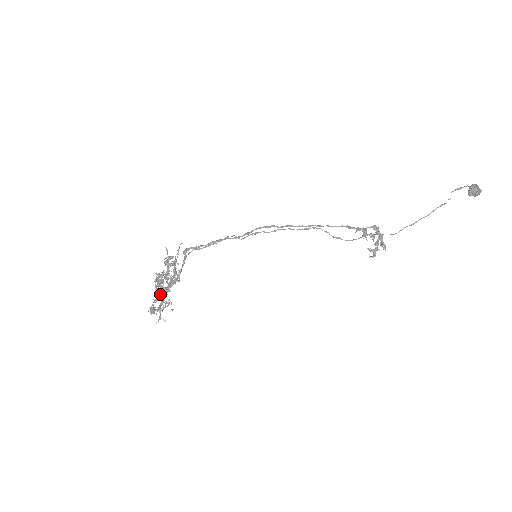
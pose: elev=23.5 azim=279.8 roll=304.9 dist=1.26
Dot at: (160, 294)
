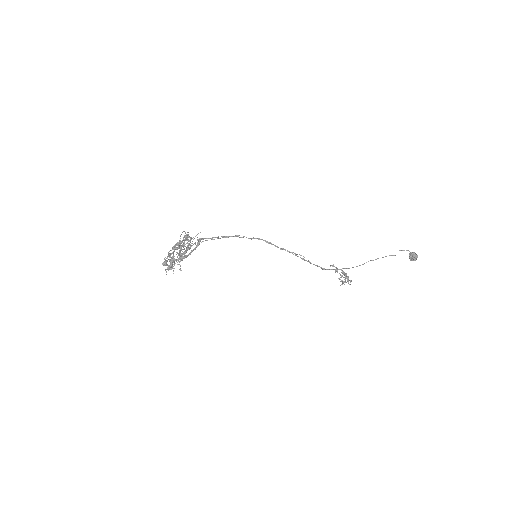
Dot at: occluded
